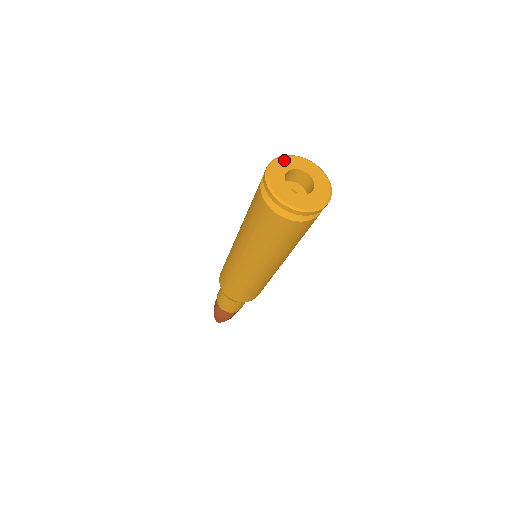
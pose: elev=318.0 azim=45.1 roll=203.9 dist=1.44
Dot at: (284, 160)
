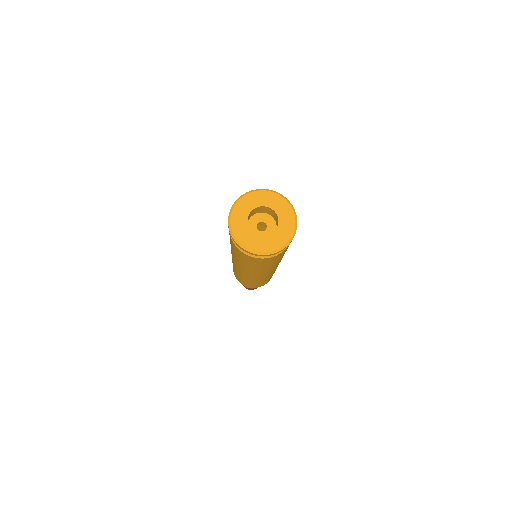
Dot at: (267, 195)
